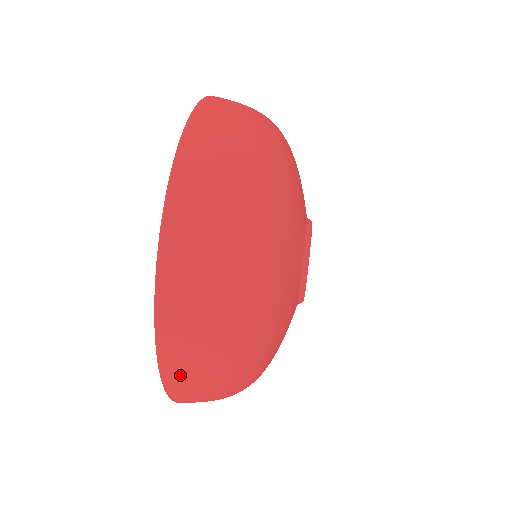
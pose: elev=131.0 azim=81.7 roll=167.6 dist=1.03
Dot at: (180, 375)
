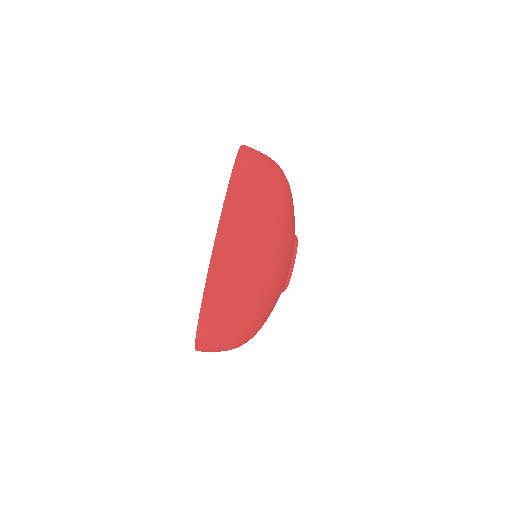
Dot at: occluded
